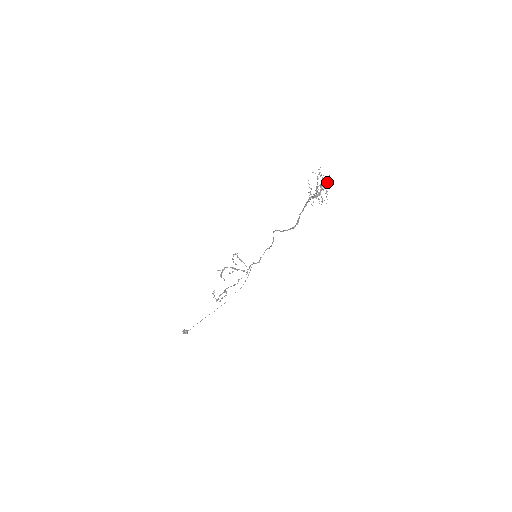
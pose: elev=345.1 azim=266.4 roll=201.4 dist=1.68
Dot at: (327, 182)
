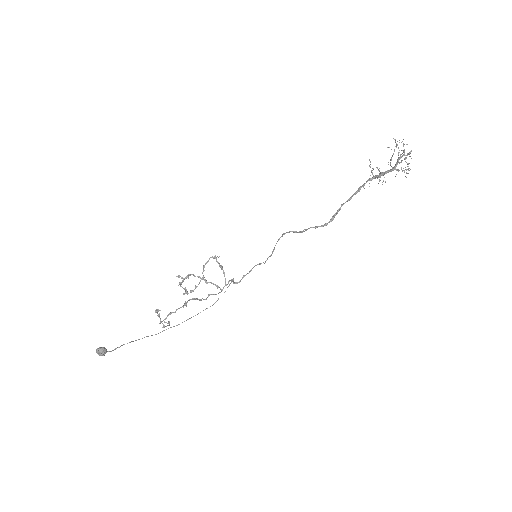
Dot at: occluded
